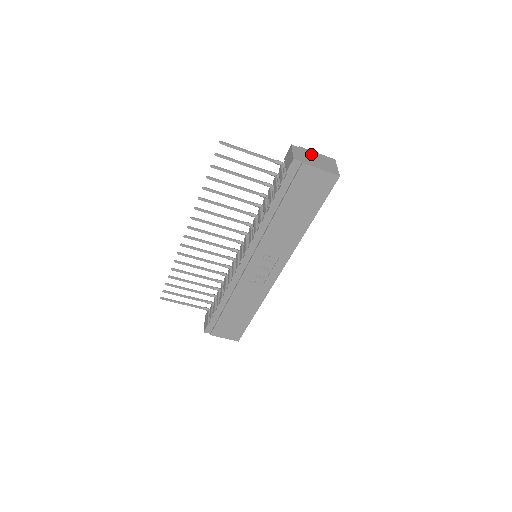
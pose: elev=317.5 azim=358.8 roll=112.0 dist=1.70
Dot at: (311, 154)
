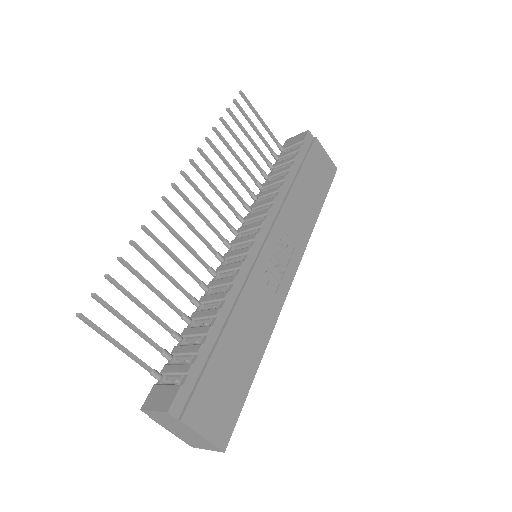
Dot at: occluded
